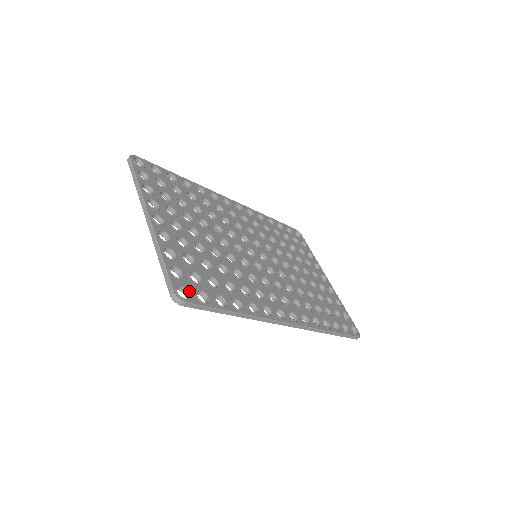
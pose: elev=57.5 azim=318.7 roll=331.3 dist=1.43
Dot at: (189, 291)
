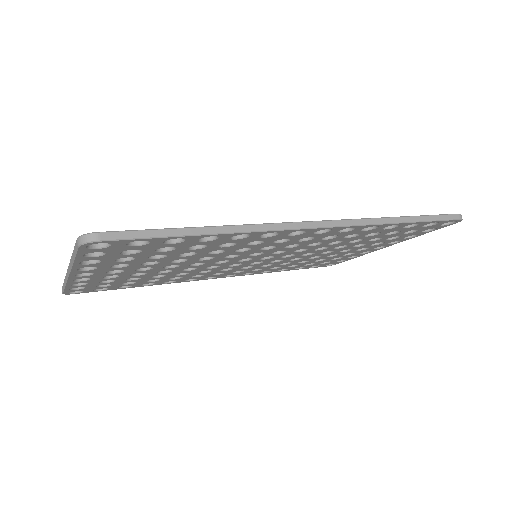
Dot at: occluded
